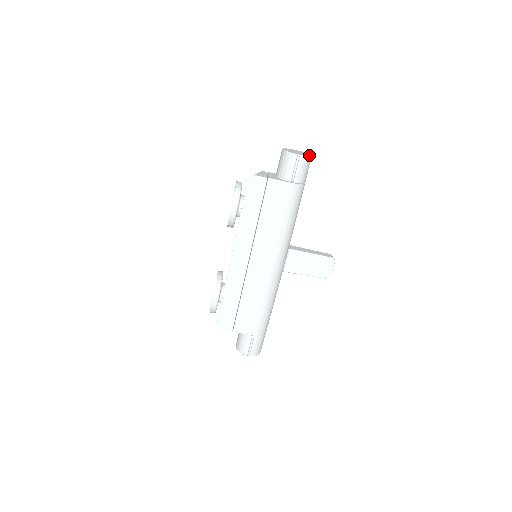
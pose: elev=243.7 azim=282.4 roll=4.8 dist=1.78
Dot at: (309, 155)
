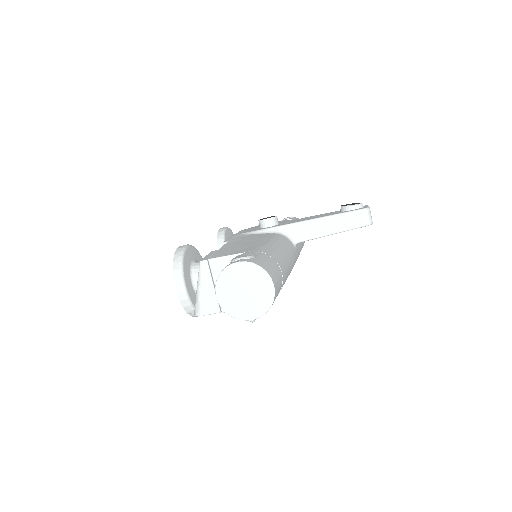
Dot at: (269, 297)
